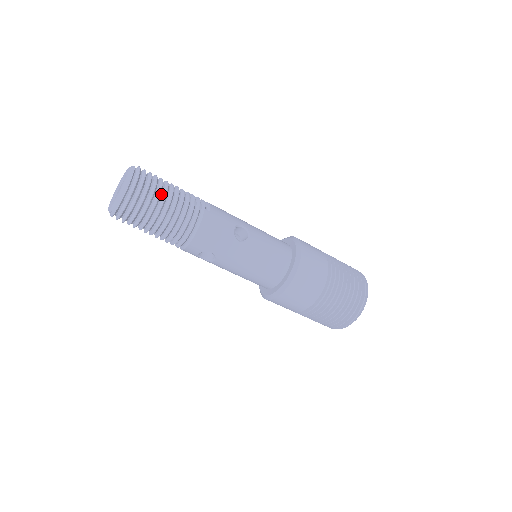
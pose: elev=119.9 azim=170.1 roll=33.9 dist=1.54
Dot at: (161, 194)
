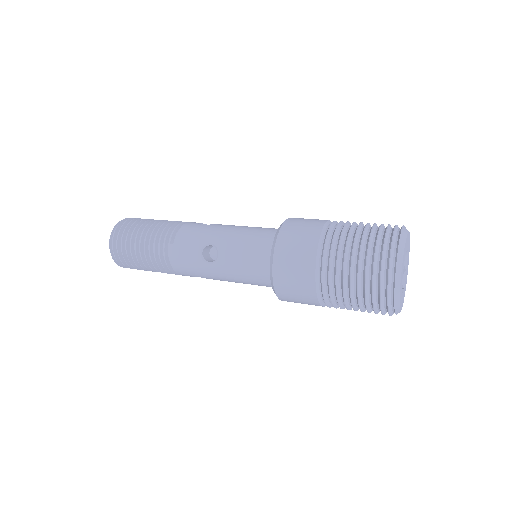
Dot at: (134, 246)
